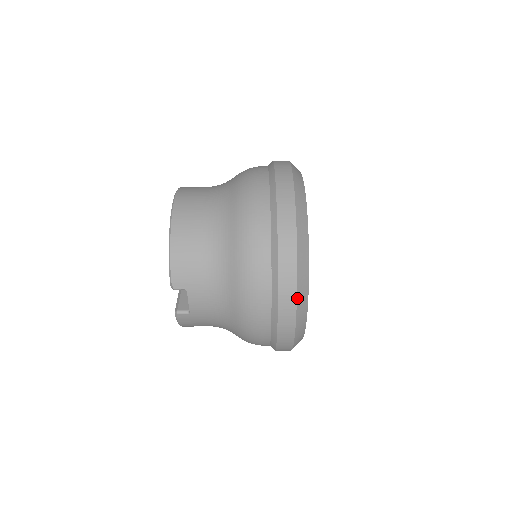
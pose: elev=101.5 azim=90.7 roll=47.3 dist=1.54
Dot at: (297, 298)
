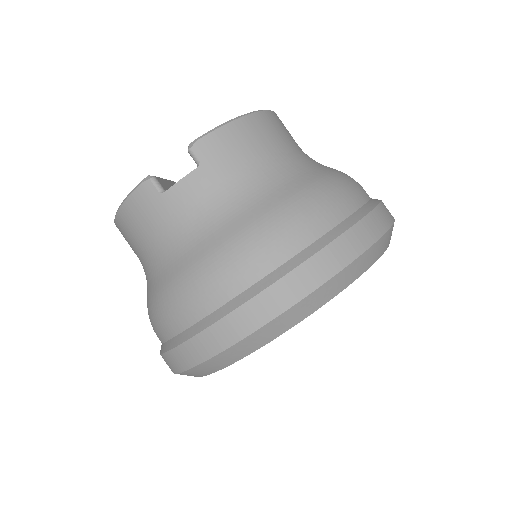
Dot at: (305, 298)
